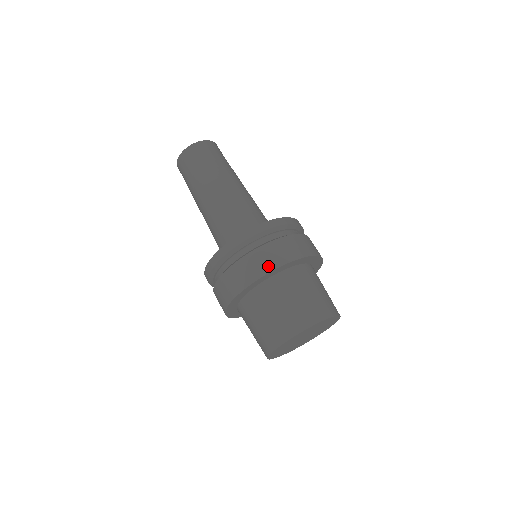
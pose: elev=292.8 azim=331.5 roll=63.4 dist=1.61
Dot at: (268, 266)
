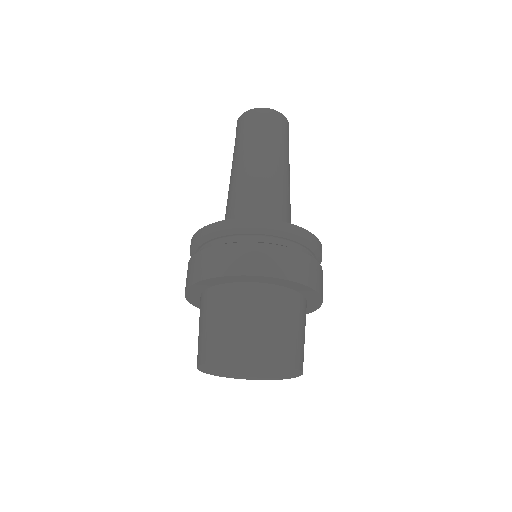
Dot at: (260, 268)
